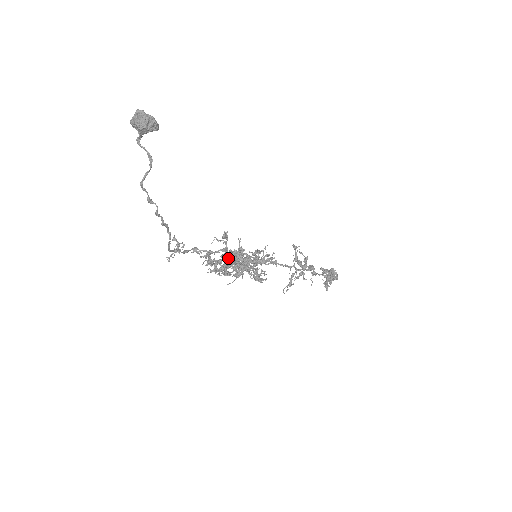
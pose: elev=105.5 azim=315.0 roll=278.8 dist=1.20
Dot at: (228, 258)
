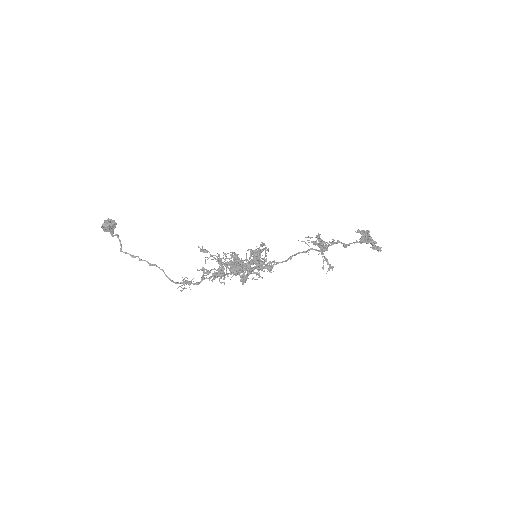
Dot at: (216, 261)
